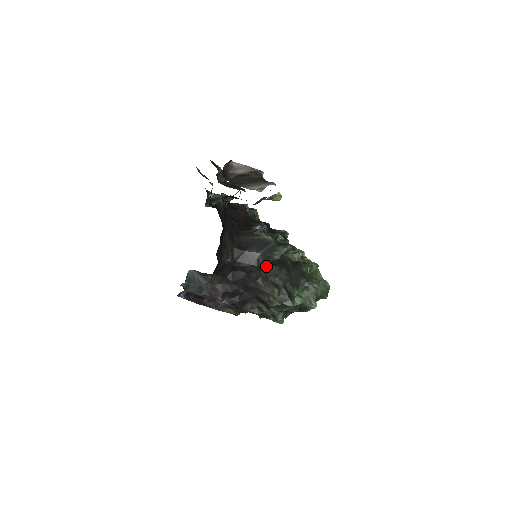
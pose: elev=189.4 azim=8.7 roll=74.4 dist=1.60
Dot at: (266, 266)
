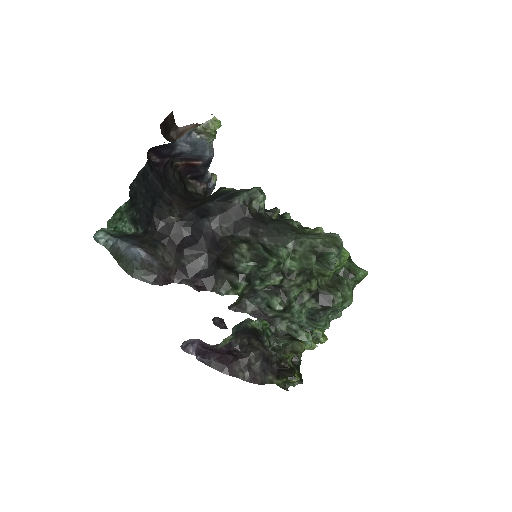
Dot at: (227, 219)
